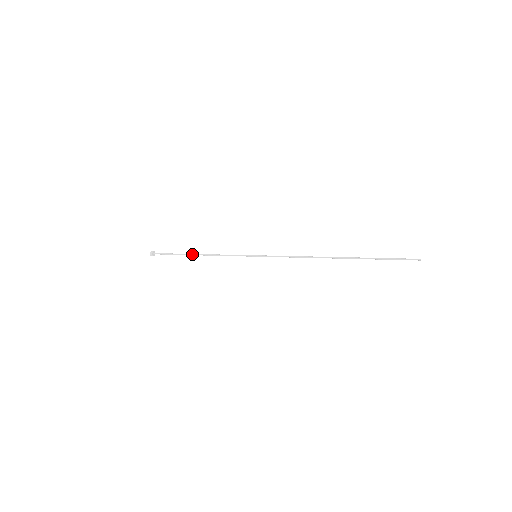
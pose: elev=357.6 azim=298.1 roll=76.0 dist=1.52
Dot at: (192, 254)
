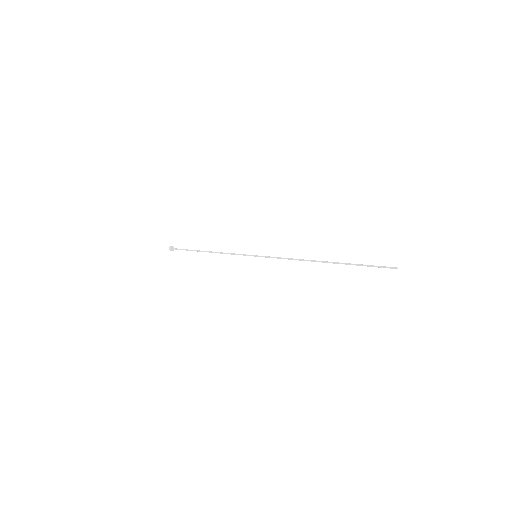
Dot at: (203, 251)
